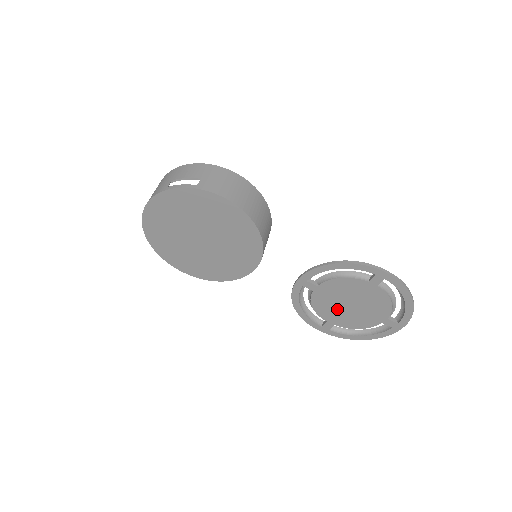
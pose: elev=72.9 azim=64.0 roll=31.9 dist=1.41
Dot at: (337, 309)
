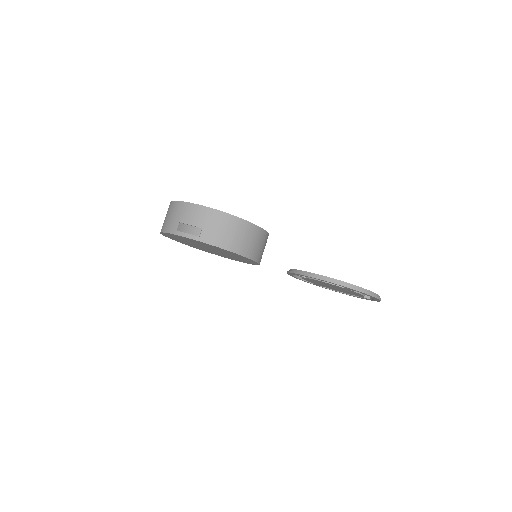
Dot at: (323, 285)
